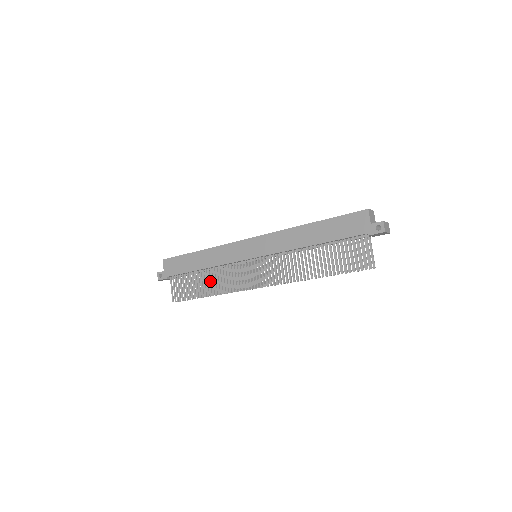
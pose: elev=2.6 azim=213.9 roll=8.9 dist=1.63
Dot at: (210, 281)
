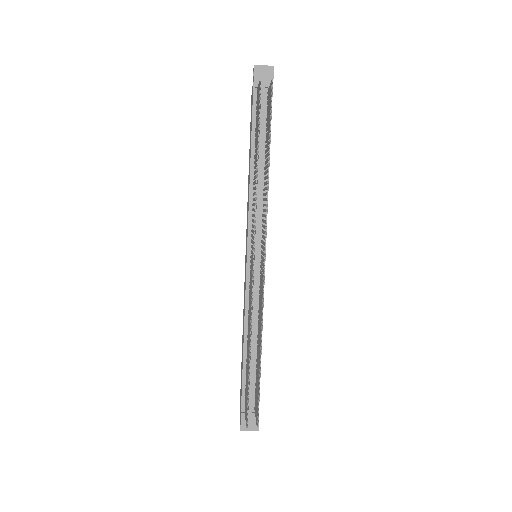
Dot at: occluded
